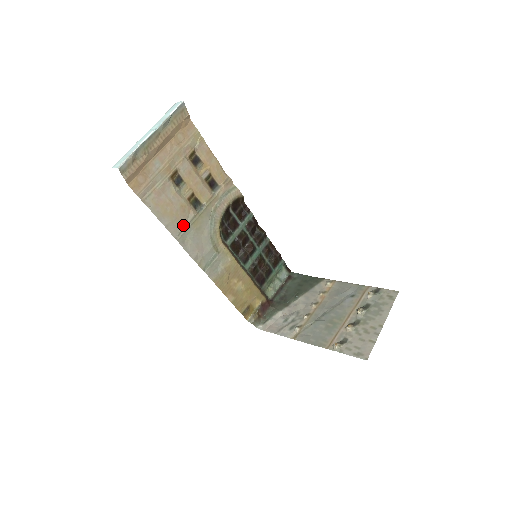
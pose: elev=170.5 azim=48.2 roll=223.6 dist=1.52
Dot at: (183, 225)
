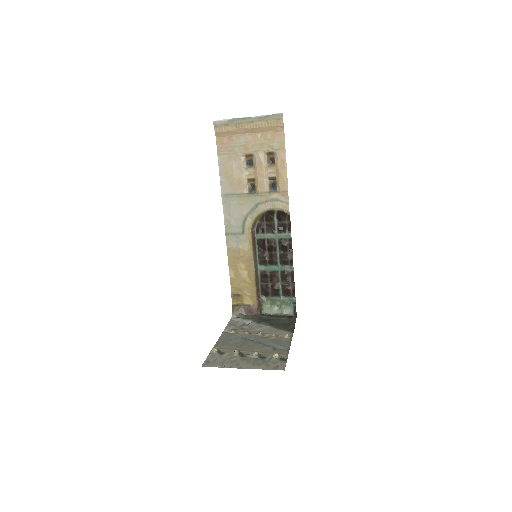
Dot at: (233, 192)
